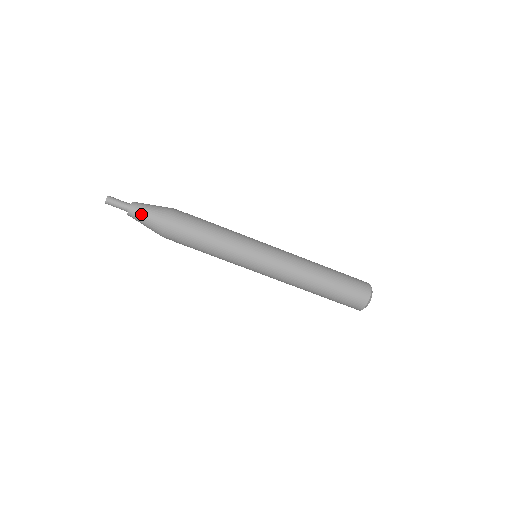
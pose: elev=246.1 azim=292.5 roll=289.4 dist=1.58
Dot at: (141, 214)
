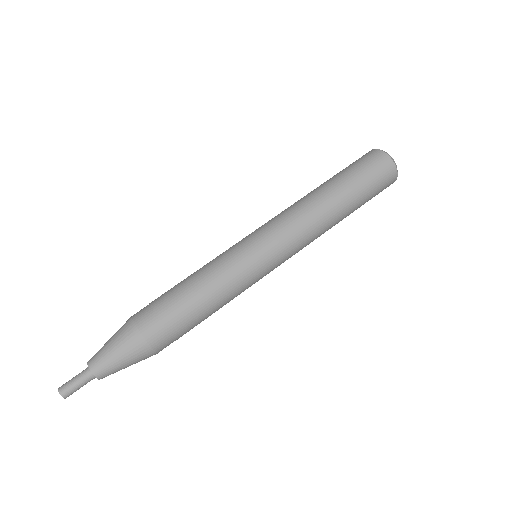
Dot at: (105, 355)
